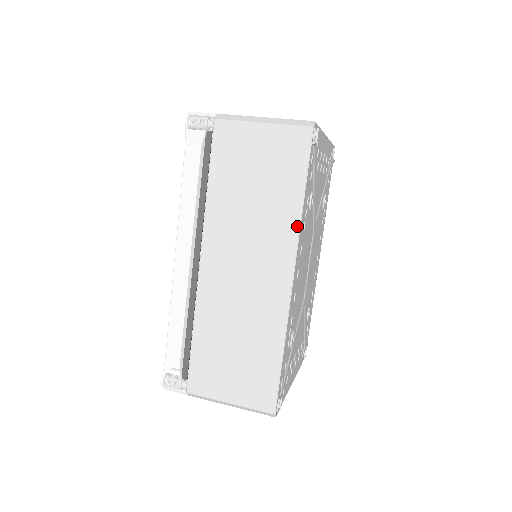
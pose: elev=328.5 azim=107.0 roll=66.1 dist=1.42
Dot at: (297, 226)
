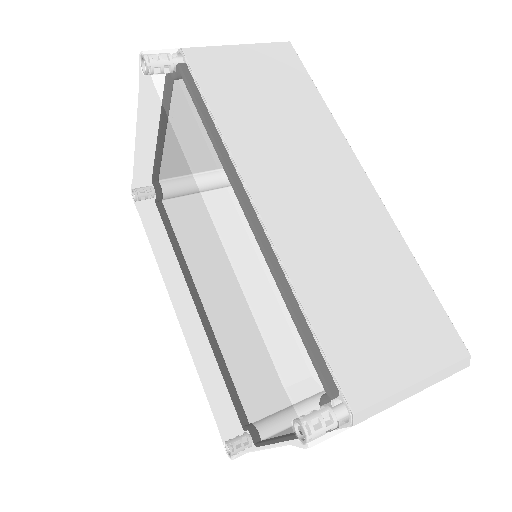
Dot at: (336, 126)
